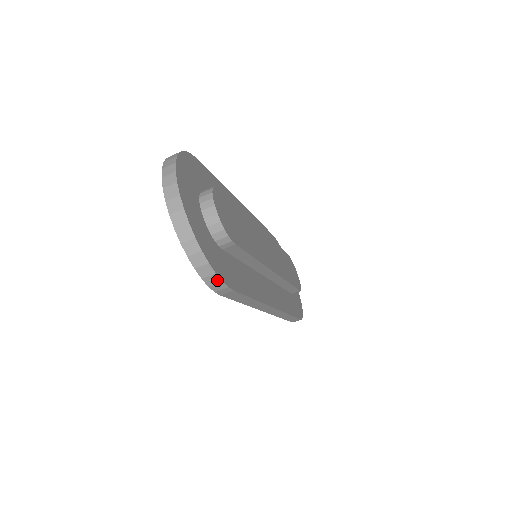
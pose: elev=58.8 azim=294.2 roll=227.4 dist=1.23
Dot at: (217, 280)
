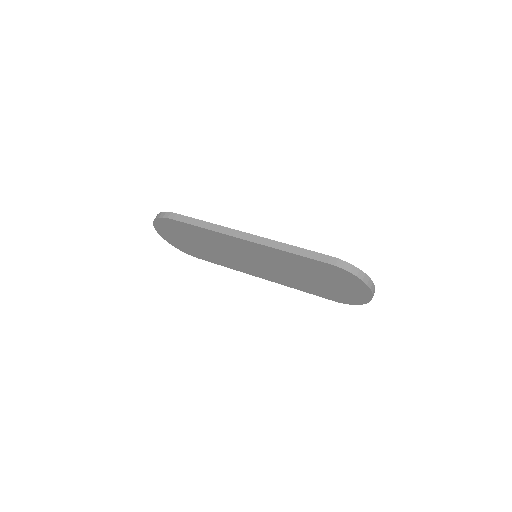
Dot at: (164, 213)
